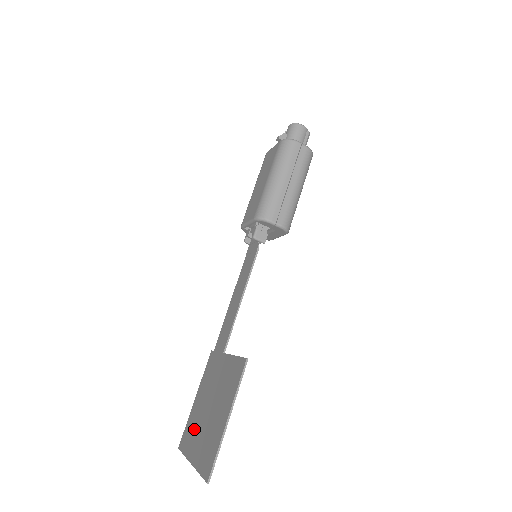
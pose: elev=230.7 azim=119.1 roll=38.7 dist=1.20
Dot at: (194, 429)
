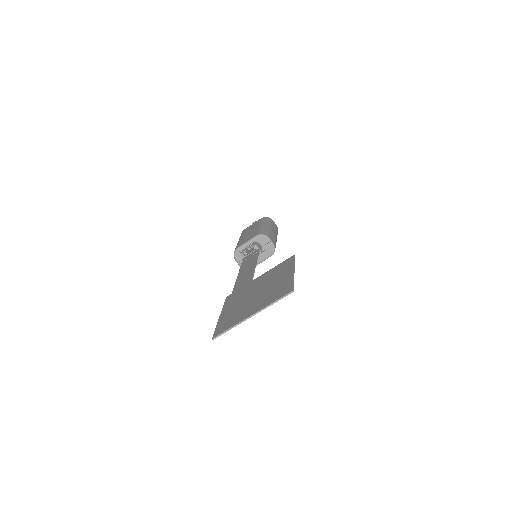
Dot at: (237, 313)
